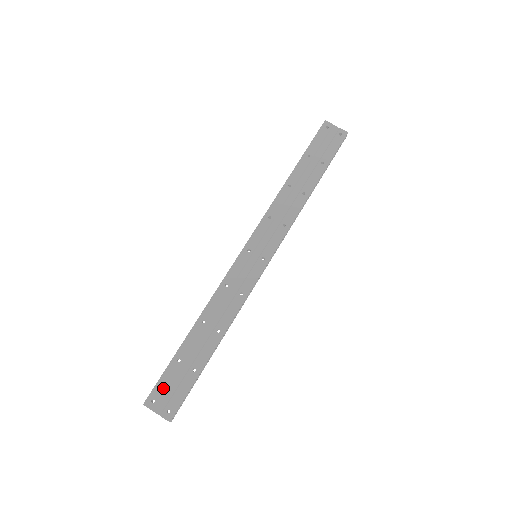
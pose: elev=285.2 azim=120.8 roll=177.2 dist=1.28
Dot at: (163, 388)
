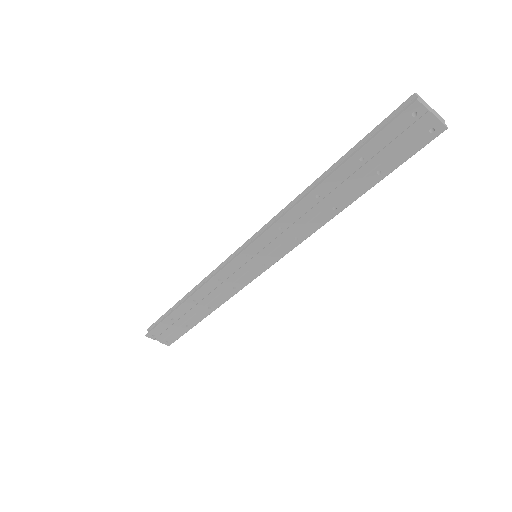
Dot at: (161, 331)
